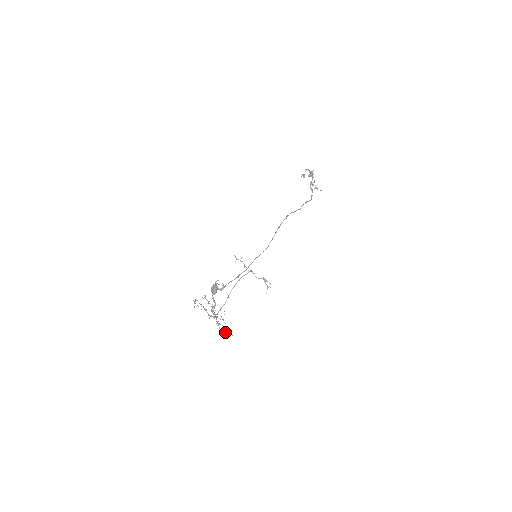
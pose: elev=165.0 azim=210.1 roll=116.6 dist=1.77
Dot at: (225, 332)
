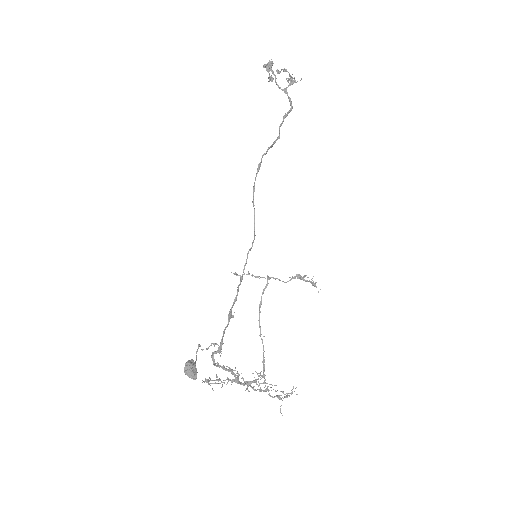
Dot at: occluded
